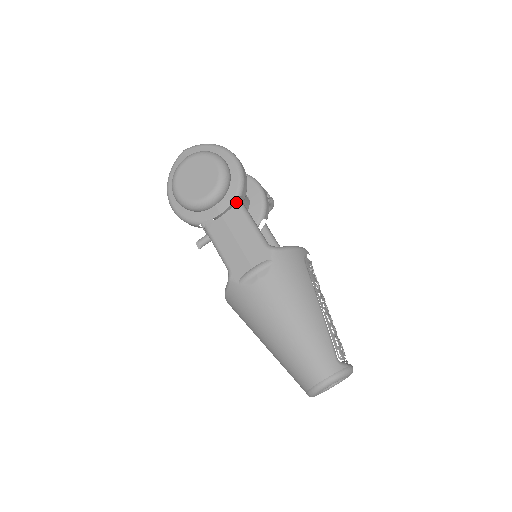
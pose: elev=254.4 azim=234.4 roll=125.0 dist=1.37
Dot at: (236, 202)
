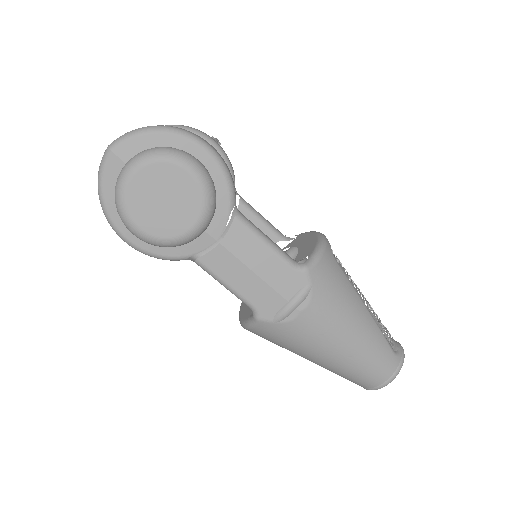
Dot at: (234, 218)
